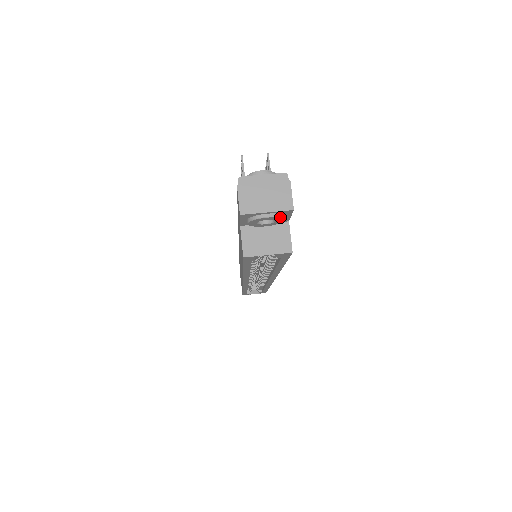
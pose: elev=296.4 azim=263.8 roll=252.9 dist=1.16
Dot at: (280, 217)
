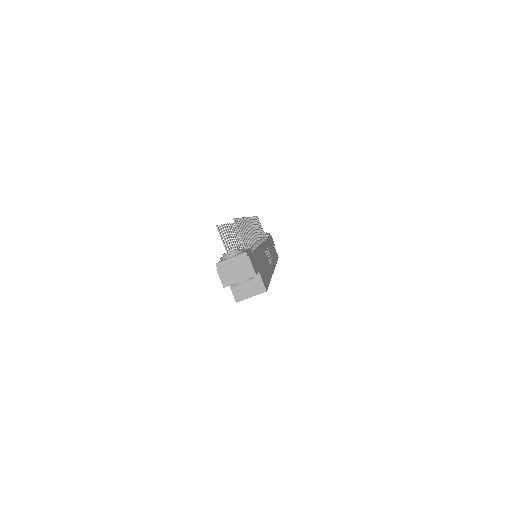
Dot at: occluded
